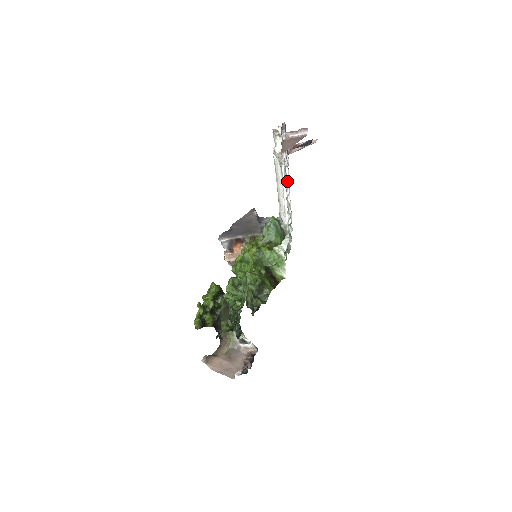
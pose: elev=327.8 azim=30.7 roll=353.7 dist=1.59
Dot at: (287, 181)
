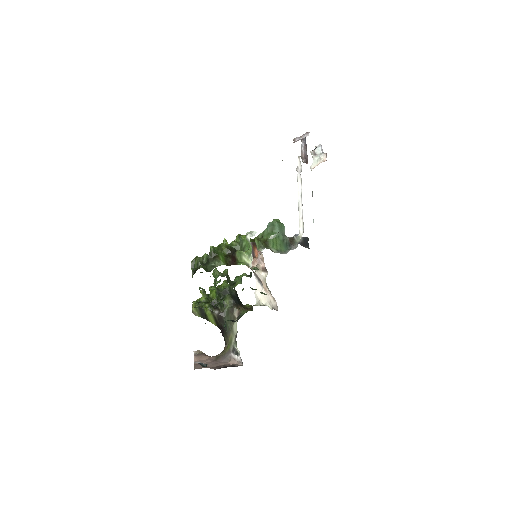
Dot at: occluded
